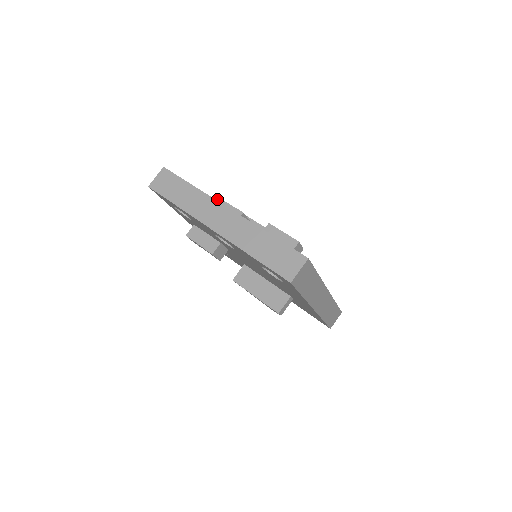
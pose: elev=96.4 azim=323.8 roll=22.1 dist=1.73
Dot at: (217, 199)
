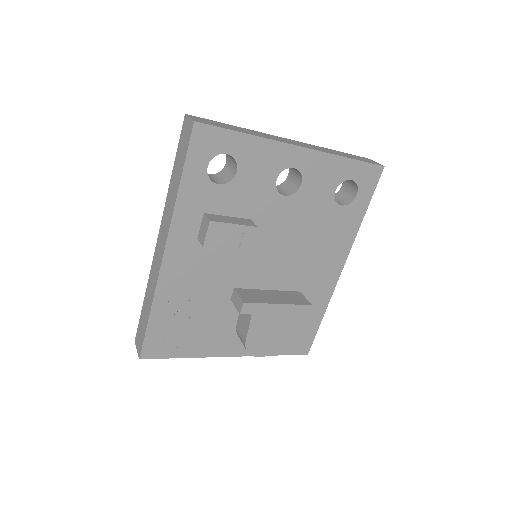
Dot at: occluded
